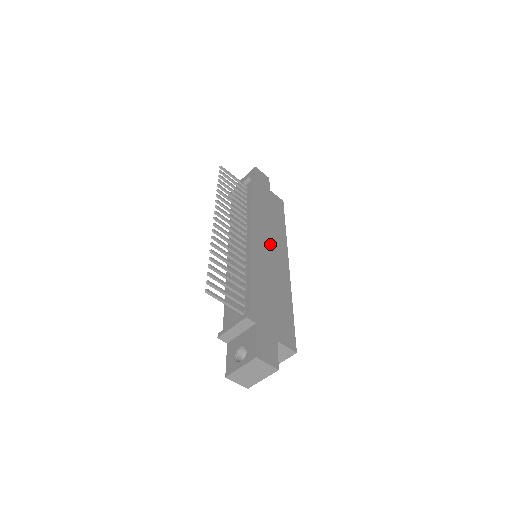
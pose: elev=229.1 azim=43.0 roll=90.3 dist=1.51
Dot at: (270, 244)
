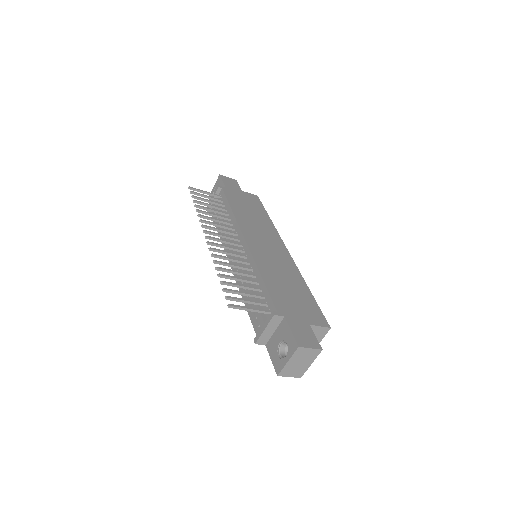
Dot at: (264, 240)
